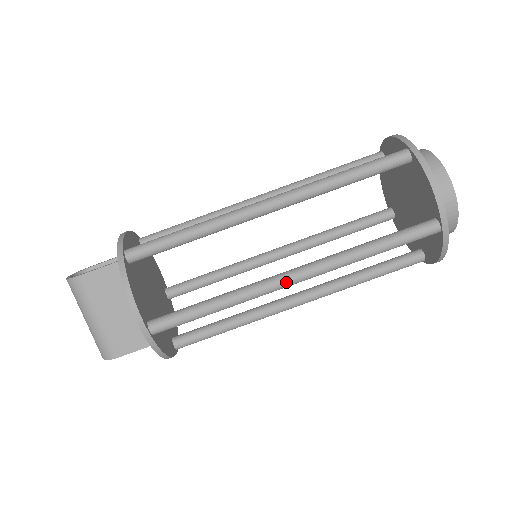
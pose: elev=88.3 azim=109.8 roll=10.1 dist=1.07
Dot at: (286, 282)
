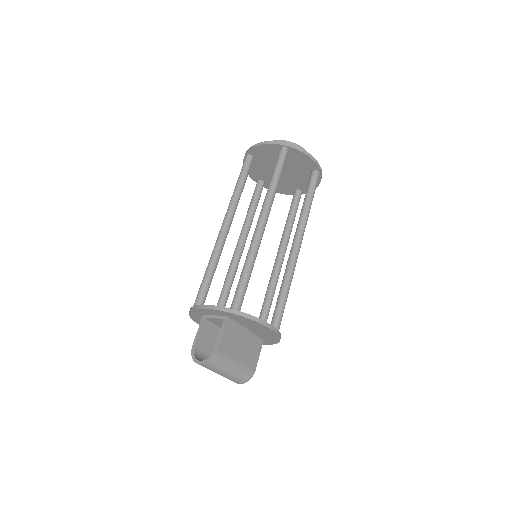
Dot at: (299, 250)
